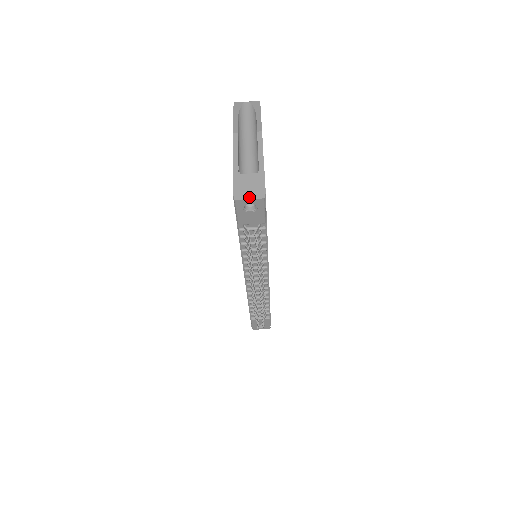
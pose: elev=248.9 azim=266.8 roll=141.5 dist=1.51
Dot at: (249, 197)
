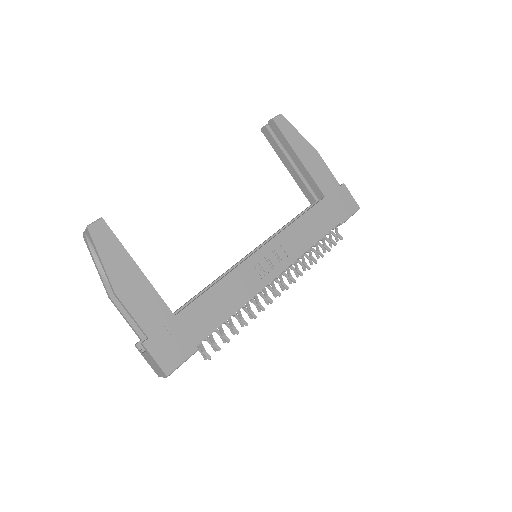
Dot at: (161, 376)
